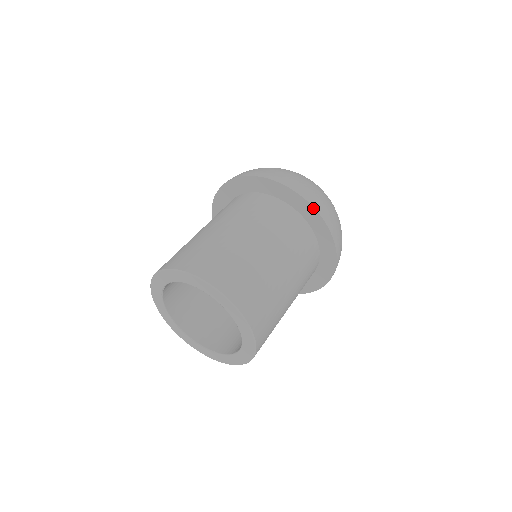
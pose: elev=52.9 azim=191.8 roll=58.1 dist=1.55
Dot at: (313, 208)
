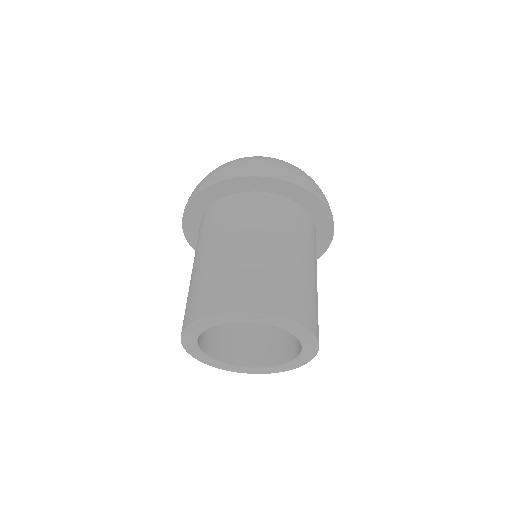
Dot at: (274, 179)
